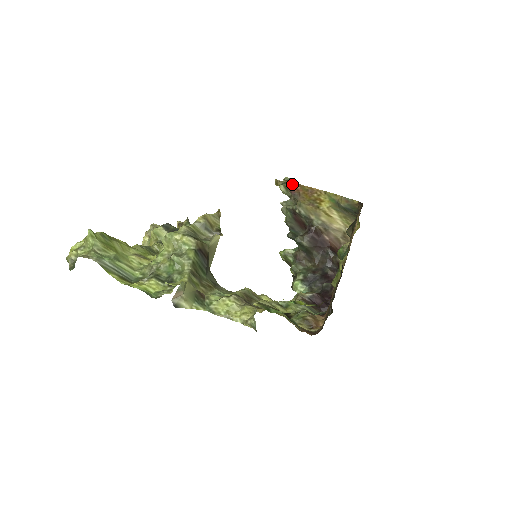
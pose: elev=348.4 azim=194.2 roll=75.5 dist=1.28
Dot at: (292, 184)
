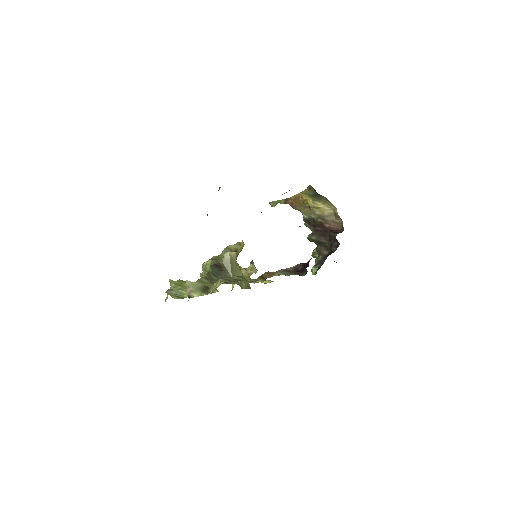
Dot at: (285, 201)
